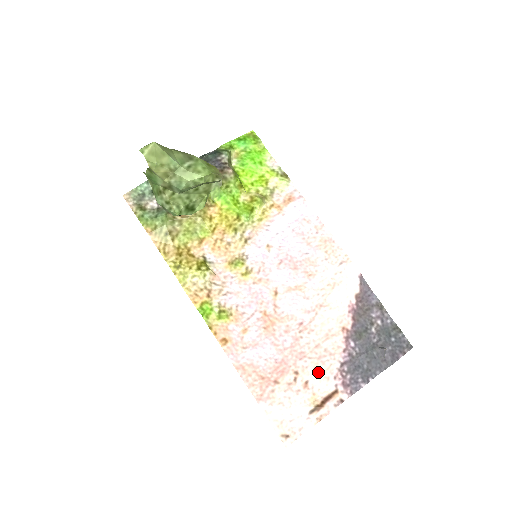
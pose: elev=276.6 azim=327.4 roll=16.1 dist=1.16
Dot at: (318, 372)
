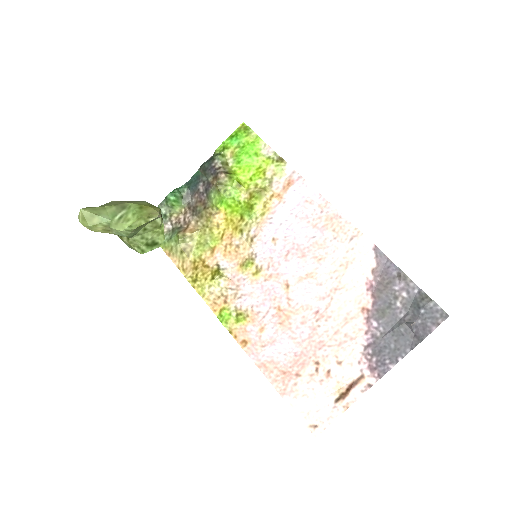
Dot at: (340, 359)
